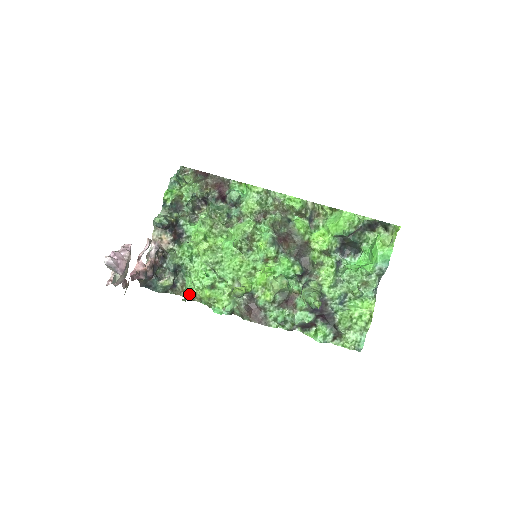
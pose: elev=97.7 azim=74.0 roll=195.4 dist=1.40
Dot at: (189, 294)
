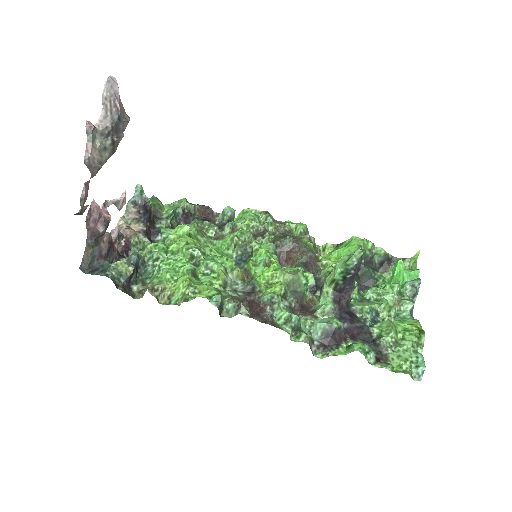
Dot at: (154, 287)
